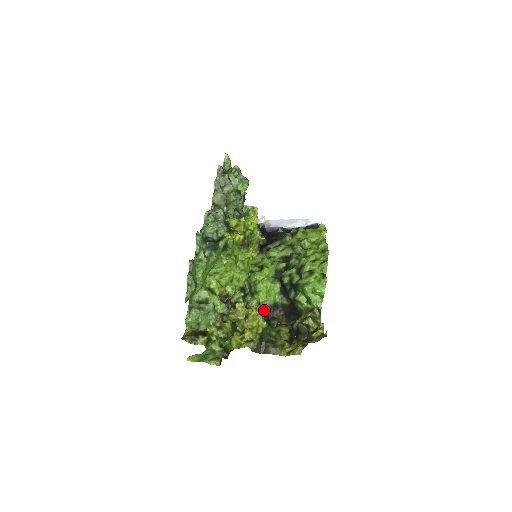
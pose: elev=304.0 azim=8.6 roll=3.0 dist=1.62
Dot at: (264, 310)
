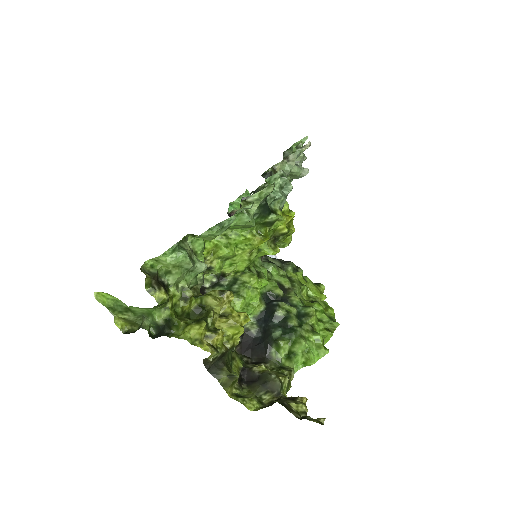
Dot at: occluded
